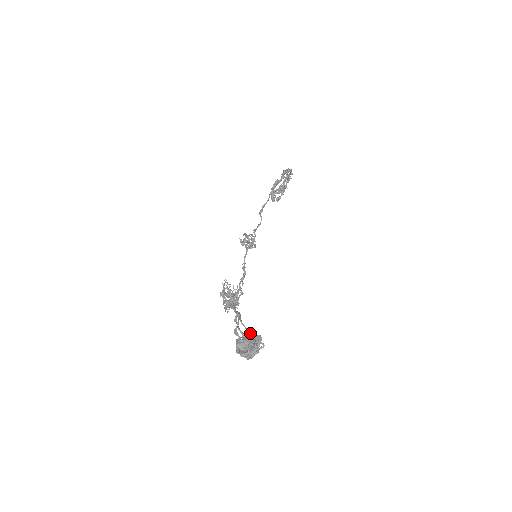
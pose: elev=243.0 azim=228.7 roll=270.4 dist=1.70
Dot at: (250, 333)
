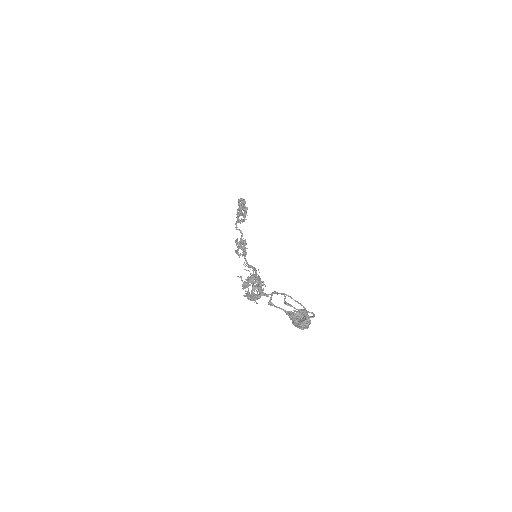
Dot at: occluded
